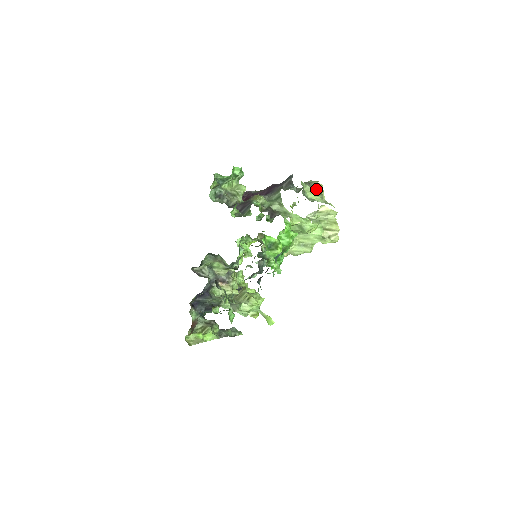
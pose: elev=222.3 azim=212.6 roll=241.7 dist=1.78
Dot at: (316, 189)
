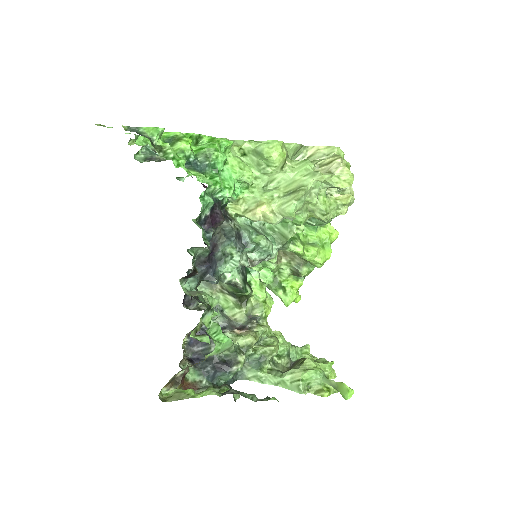
Dot at: occluded
